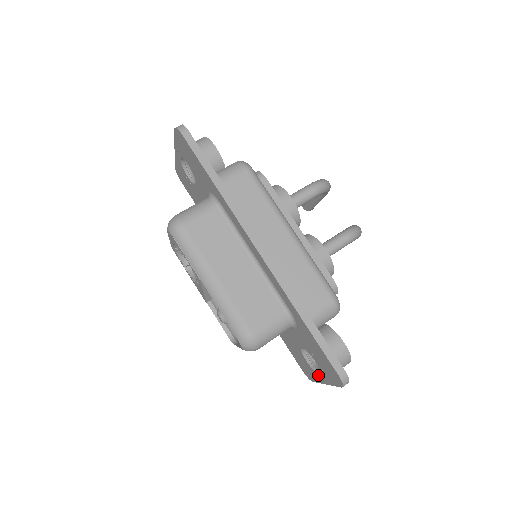
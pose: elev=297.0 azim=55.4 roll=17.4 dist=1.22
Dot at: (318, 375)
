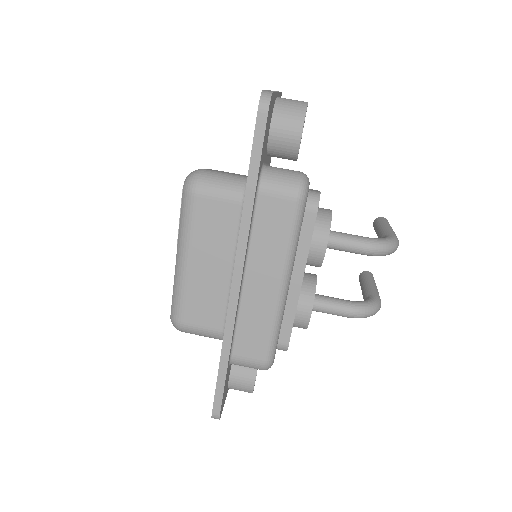
Dot at: occluded
